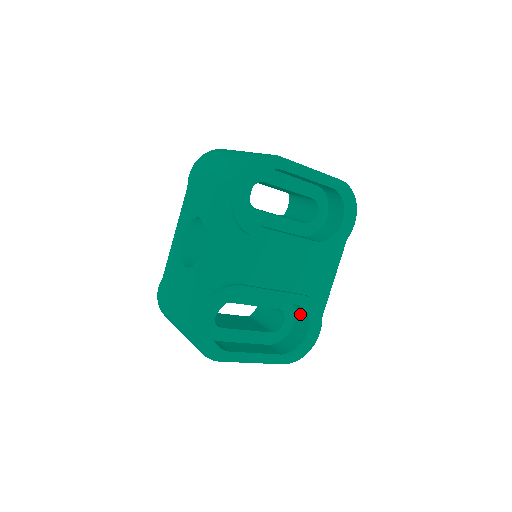
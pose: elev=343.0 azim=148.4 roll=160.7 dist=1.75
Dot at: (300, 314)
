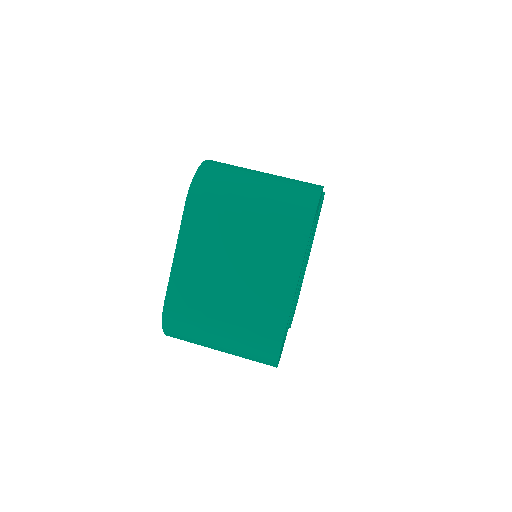
Dot at: occluded
